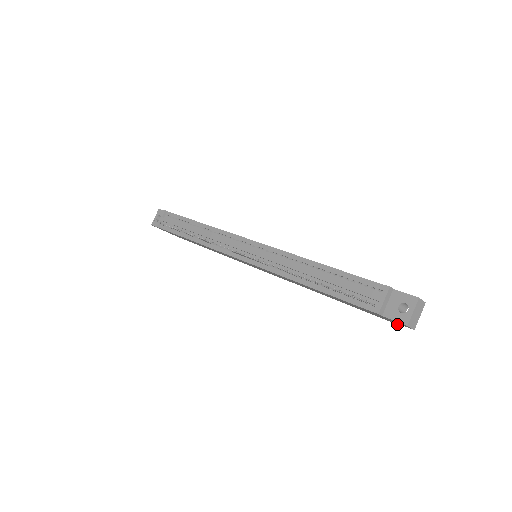
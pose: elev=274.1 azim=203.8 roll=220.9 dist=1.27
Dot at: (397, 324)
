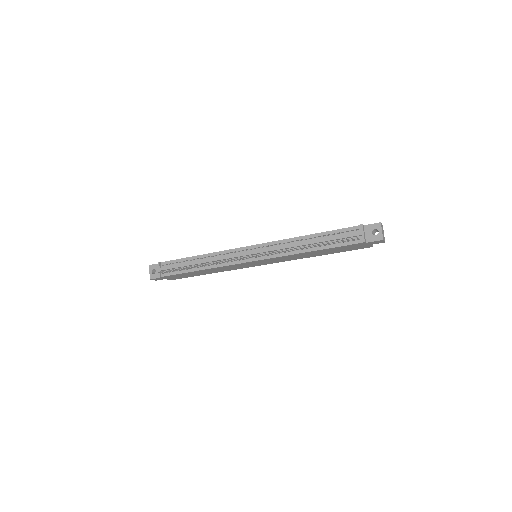
Dot at: occluded
